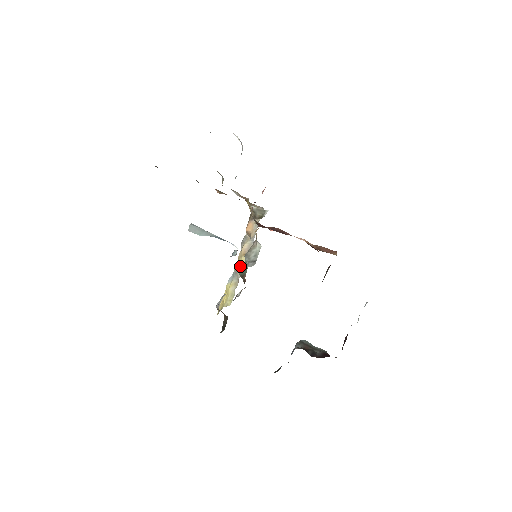
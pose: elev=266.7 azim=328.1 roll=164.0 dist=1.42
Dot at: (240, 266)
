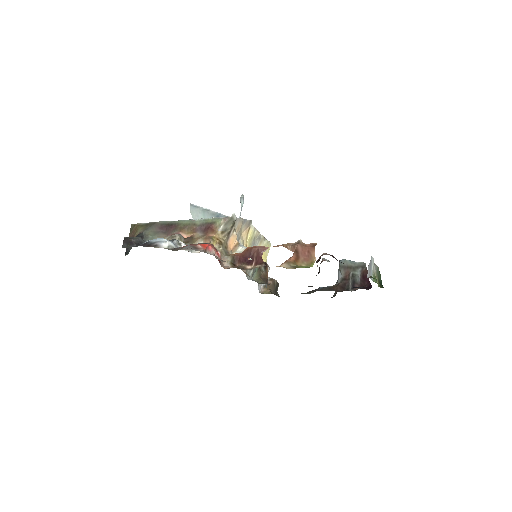
Dot at: (253, 236)
